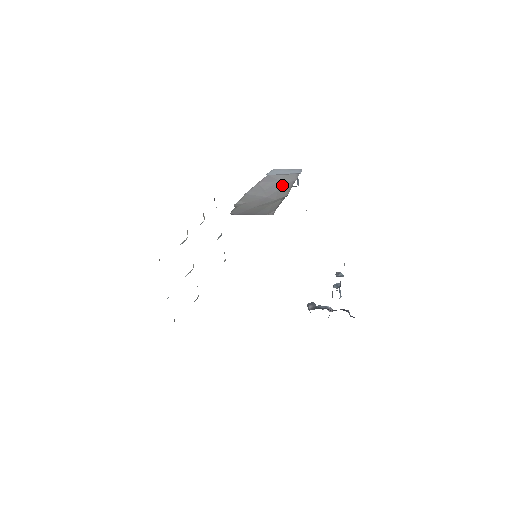
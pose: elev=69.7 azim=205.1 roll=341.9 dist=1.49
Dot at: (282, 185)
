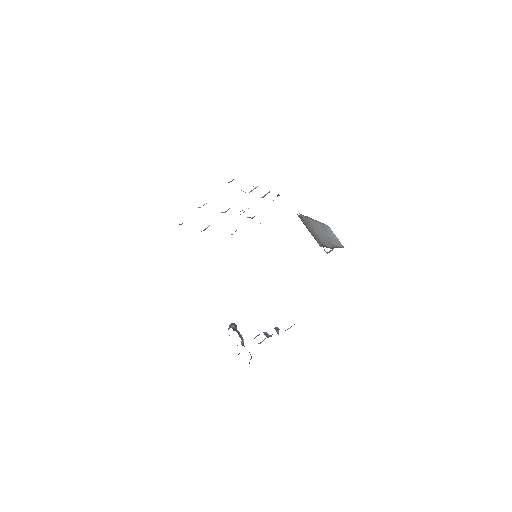
Dot at: (329, 240)
